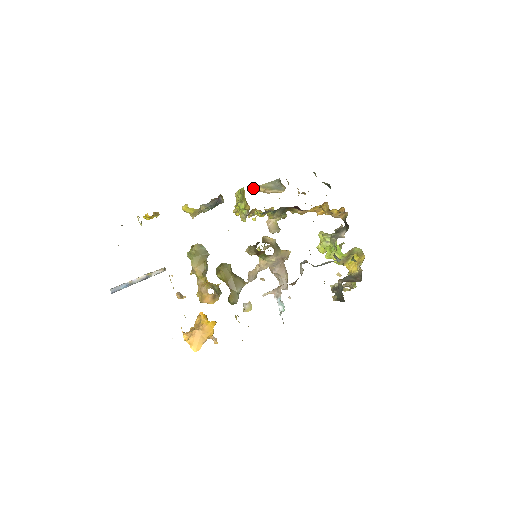
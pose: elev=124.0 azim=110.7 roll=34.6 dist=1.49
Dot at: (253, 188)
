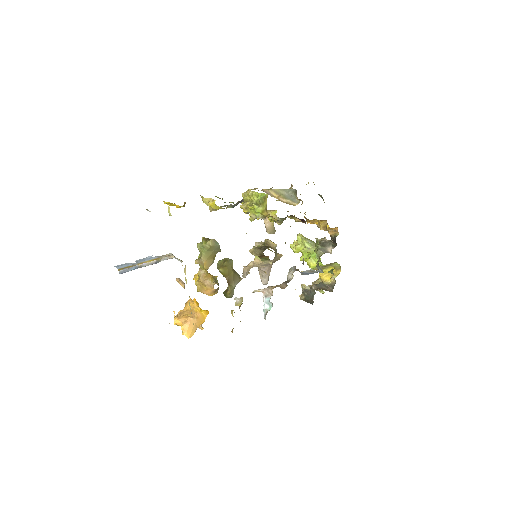
Dot at: (266, 190)
